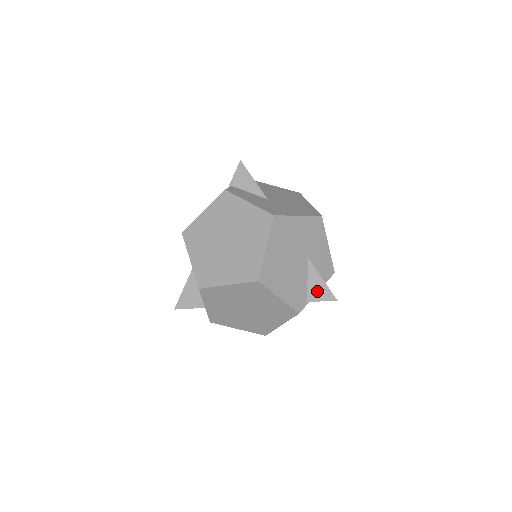
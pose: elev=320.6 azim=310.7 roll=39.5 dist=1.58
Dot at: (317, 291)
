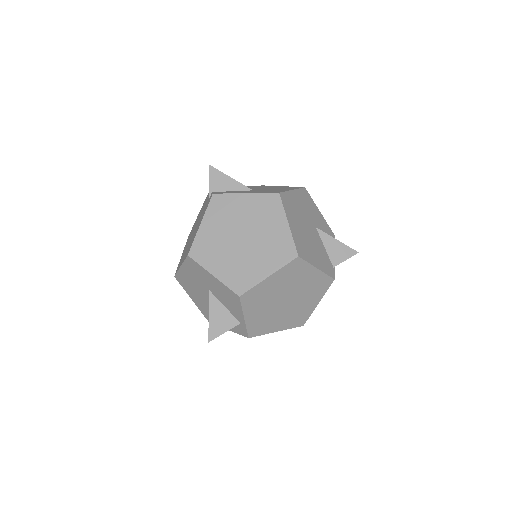
Dot at: (338, 253)
